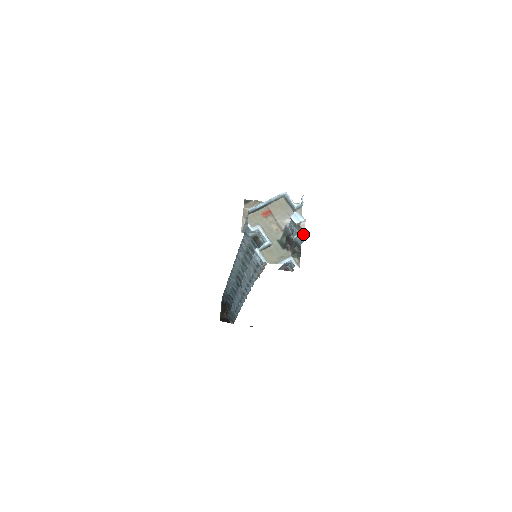
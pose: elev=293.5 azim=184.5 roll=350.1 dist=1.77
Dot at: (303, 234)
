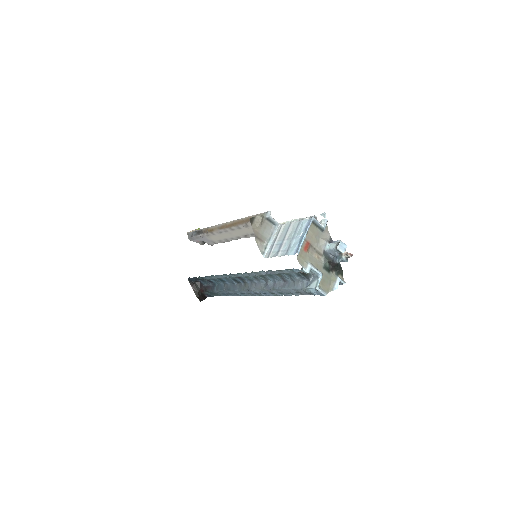
Dot at: (347, 257)
